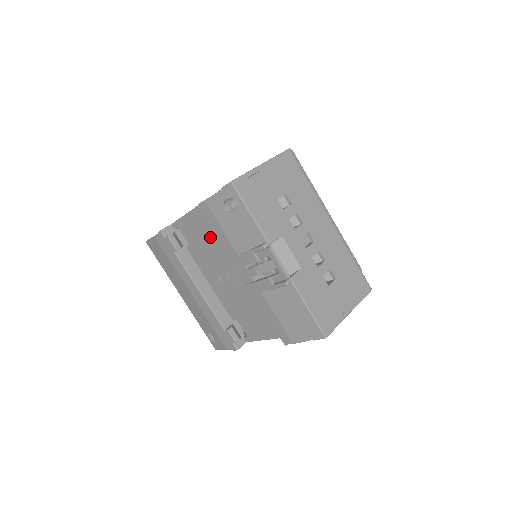
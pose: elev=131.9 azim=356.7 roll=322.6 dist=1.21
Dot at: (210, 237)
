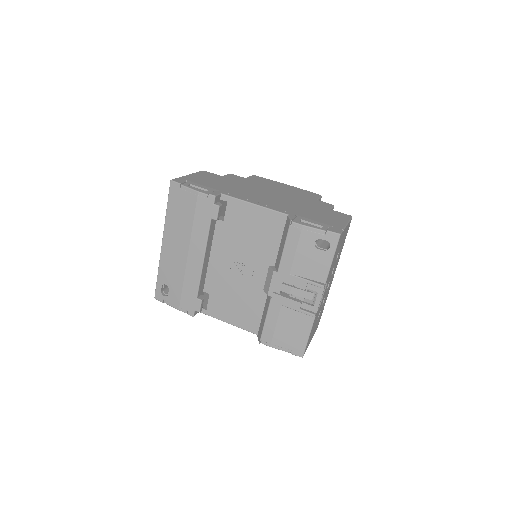
Dot at: (259, 235)
